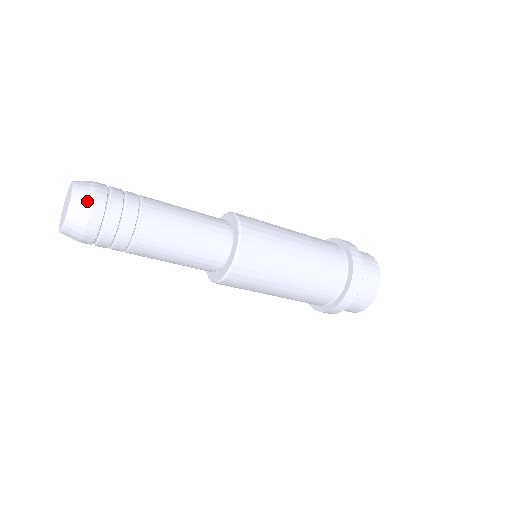
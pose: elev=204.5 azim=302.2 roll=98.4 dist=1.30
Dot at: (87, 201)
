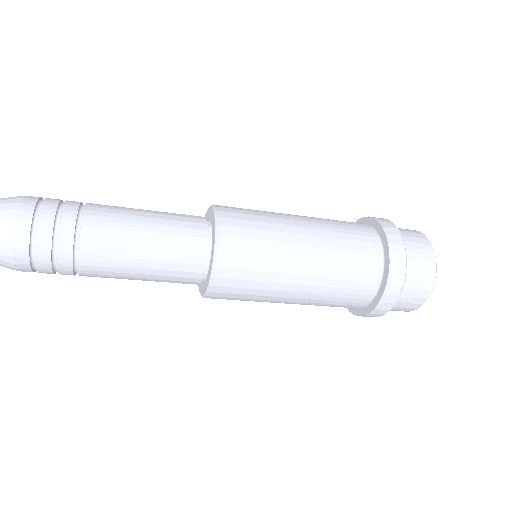
Dot at: (6, 232)
